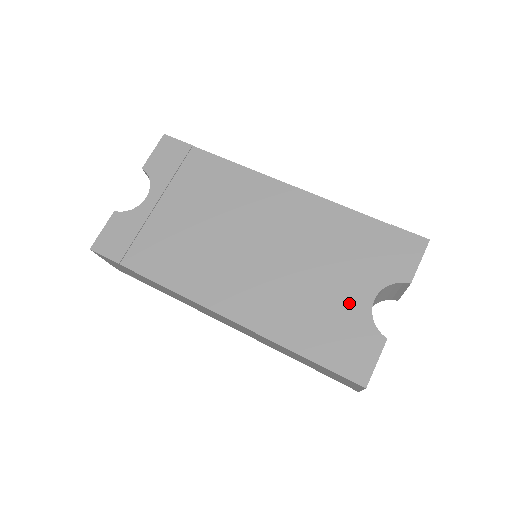
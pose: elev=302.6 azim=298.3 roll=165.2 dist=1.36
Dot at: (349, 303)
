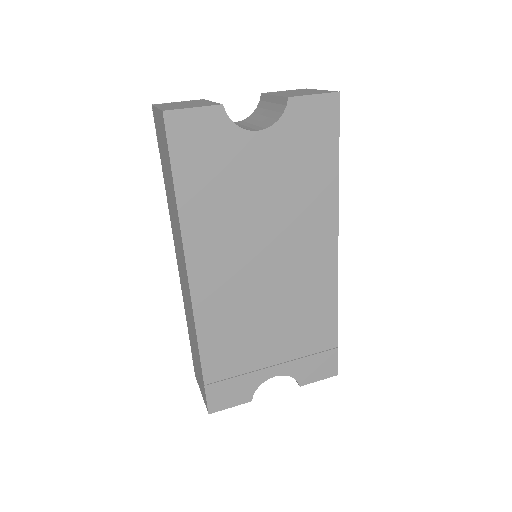
Dot at: (262, 365)
